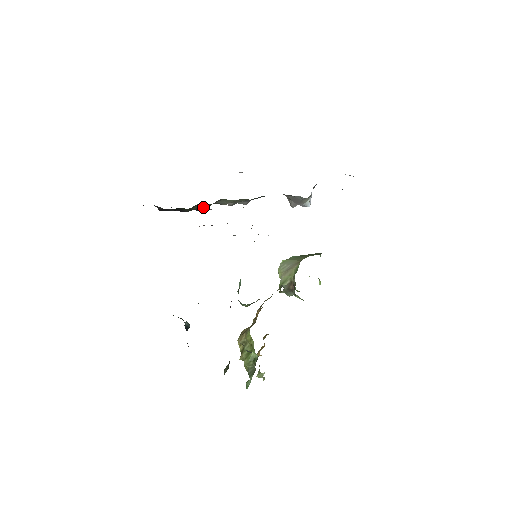
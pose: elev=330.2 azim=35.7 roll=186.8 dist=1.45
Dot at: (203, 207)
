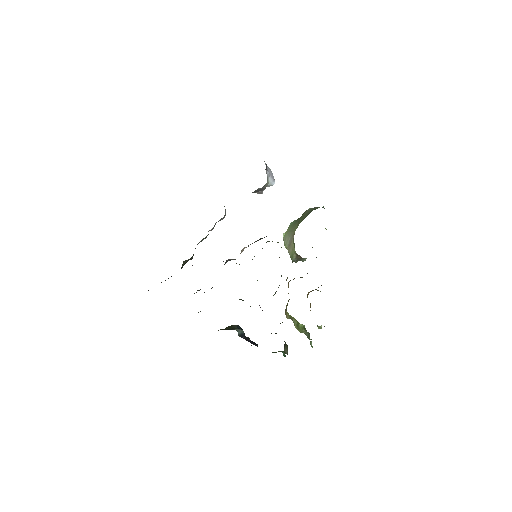
Dot at: (189, 259)
